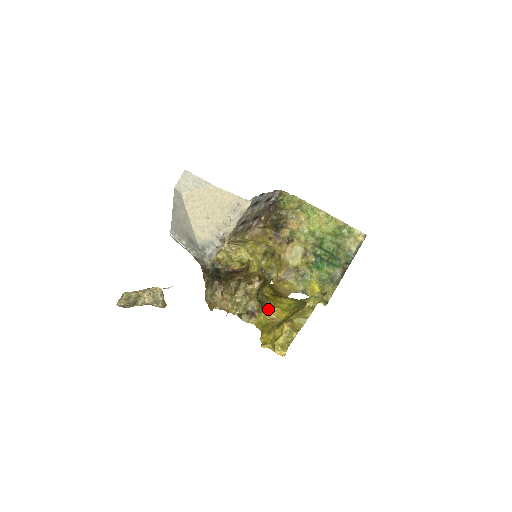
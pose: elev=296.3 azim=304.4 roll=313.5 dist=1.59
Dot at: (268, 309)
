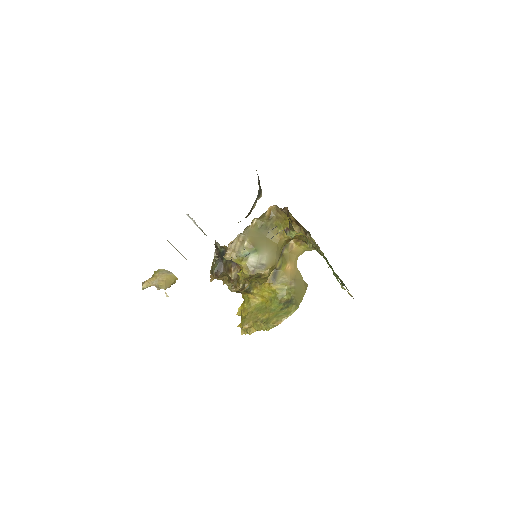
Dot at: (252, 293)
